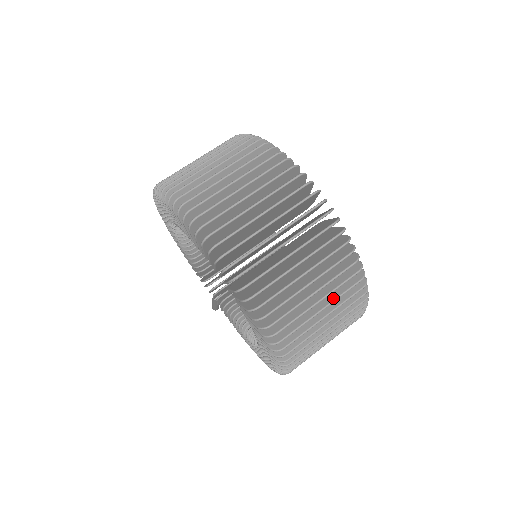
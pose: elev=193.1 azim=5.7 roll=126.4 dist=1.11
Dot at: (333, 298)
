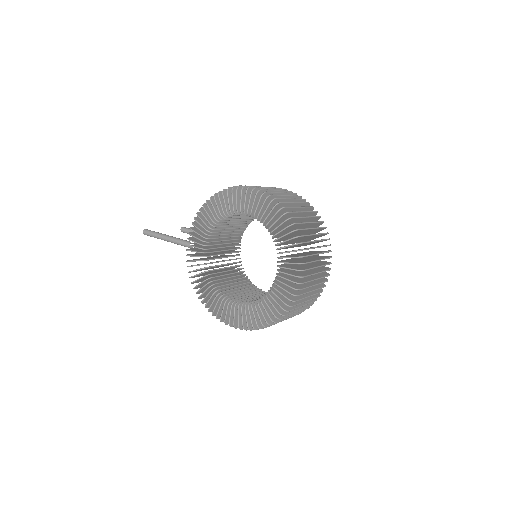
Dot at: occluded
